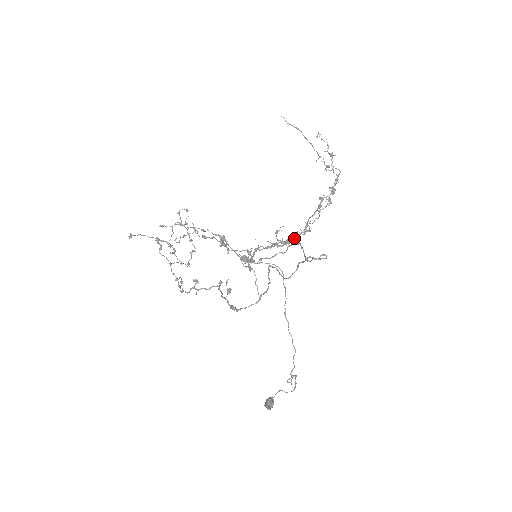
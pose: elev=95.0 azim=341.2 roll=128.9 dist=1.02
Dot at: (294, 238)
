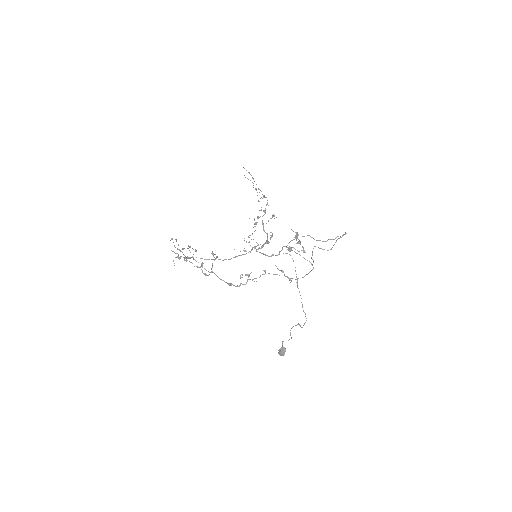
Dot at: (266, 242)
